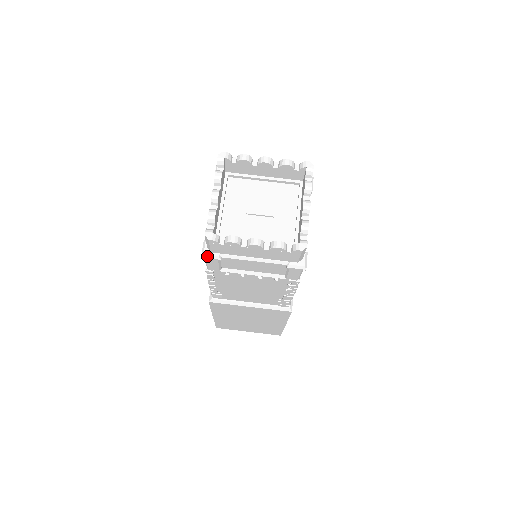
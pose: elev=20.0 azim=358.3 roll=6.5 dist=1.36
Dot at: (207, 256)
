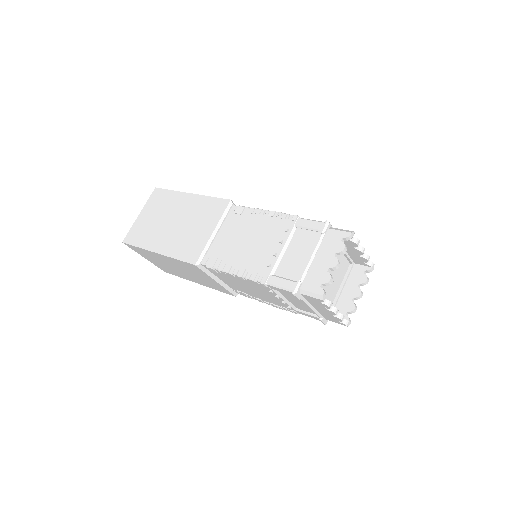
Dot at: (296, 295)
